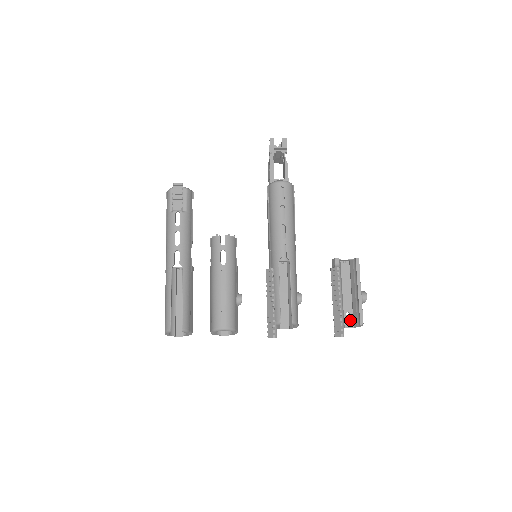
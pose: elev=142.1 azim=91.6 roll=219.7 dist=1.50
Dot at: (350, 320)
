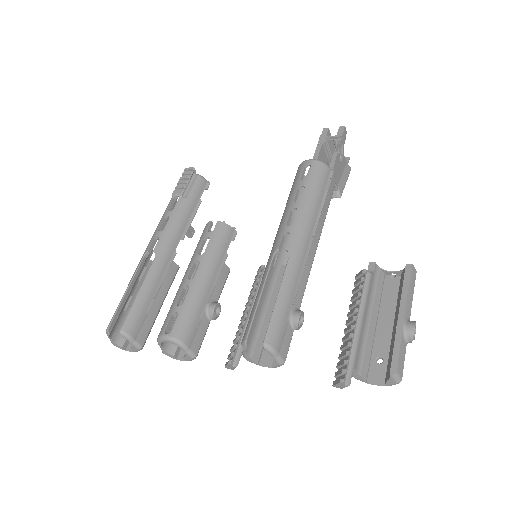
Dot at: (381, 371)
